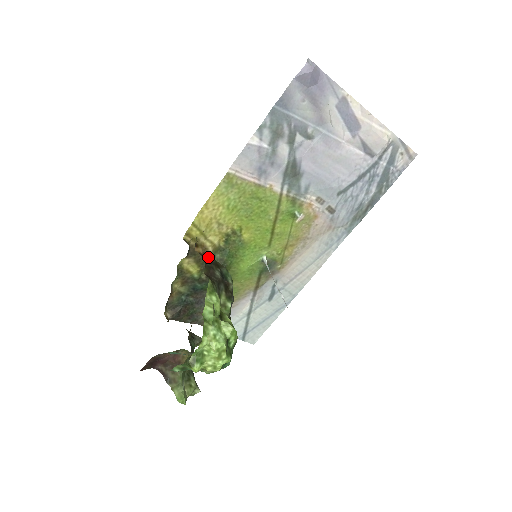
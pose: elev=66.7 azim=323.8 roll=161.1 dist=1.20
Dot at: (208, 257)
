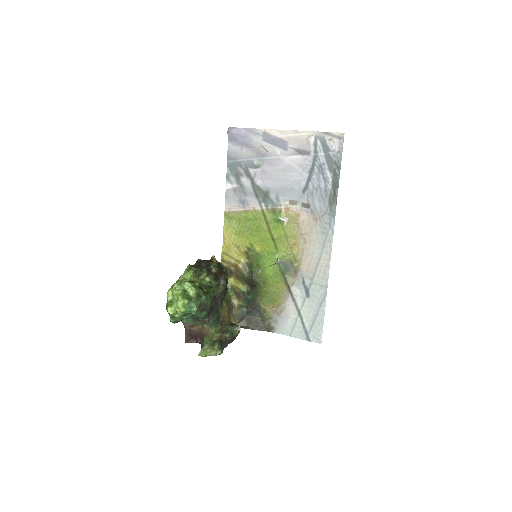
Dot at: occluded
